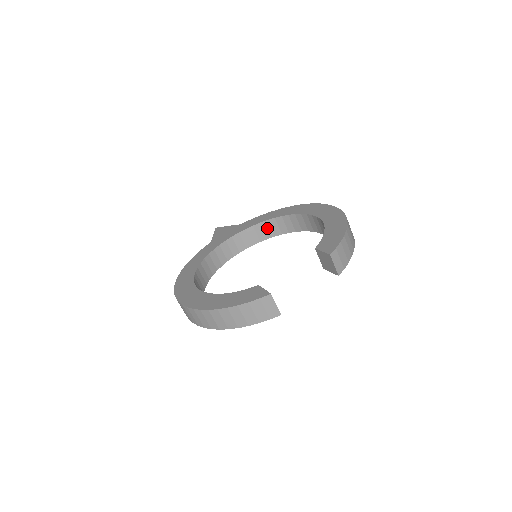
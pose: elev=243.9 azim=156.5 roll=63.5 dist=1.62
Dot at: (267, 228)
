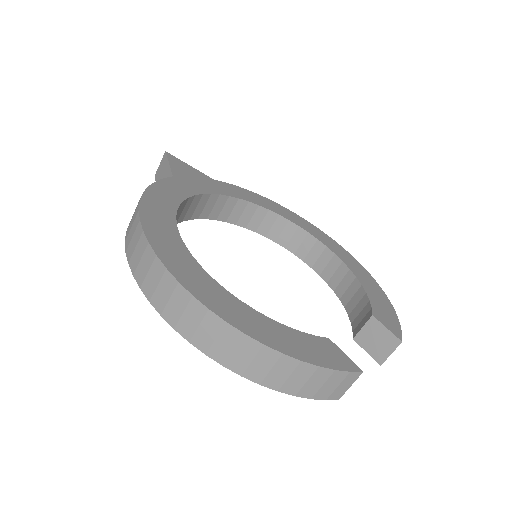
Dot at: (249, 213)
